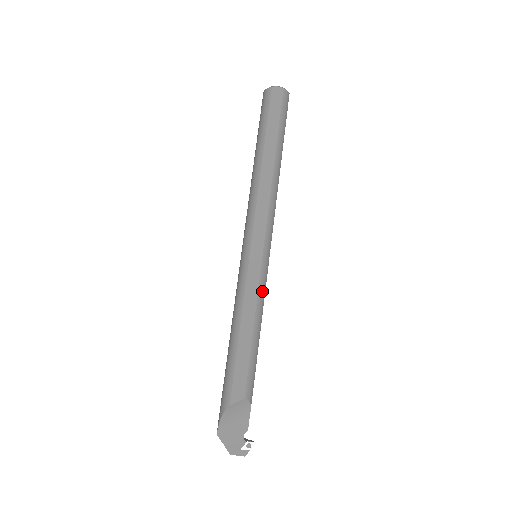
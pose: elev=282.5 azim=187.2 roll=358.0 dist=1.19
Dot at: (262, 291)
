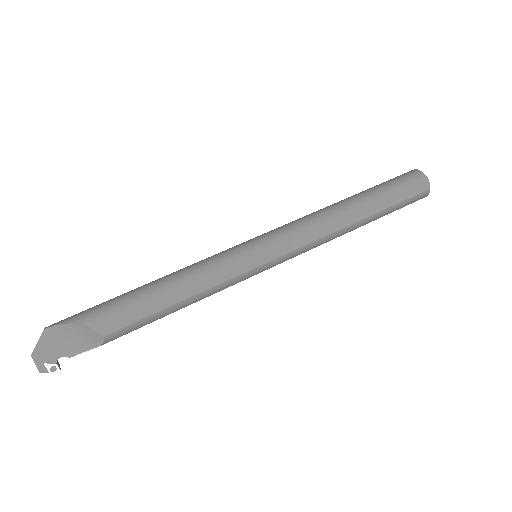
Dot at: (226, 285)
